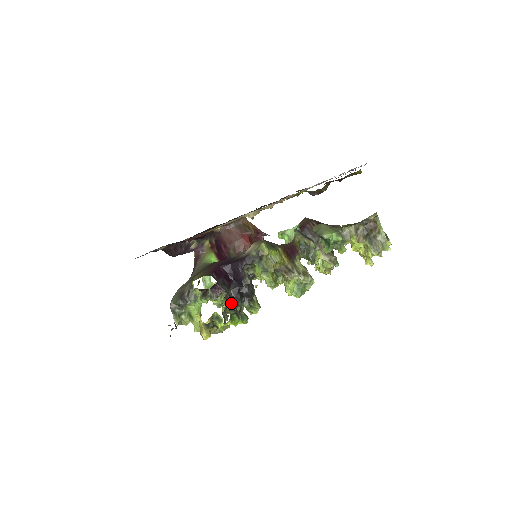
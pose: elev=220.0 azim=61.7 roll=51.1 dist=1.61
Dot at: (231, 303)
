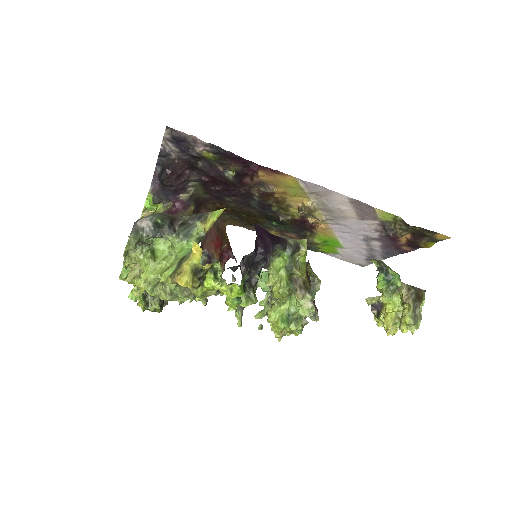
Dot at: occluded
